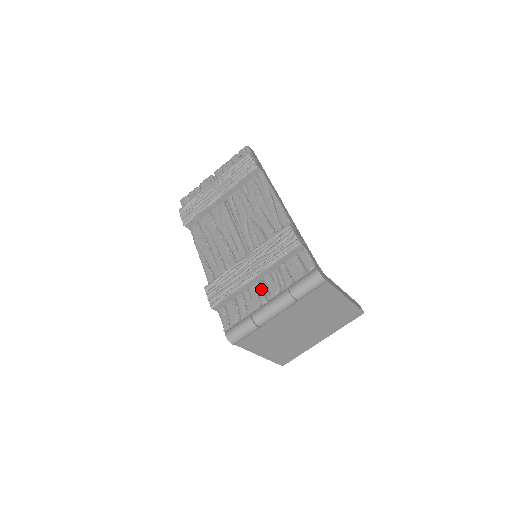
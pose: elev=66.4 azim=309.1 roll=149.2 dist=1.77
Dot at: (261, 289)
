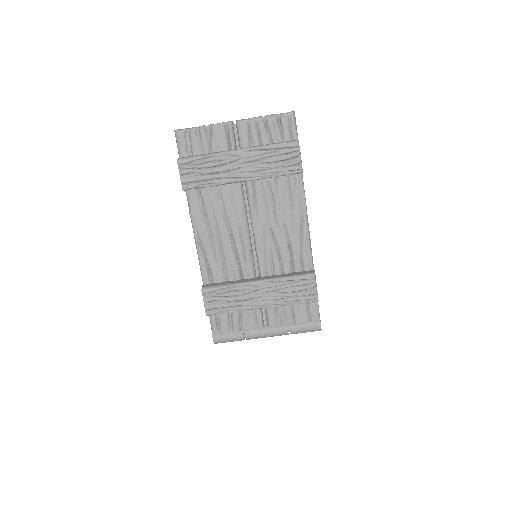
Dot at: (261, 314)
